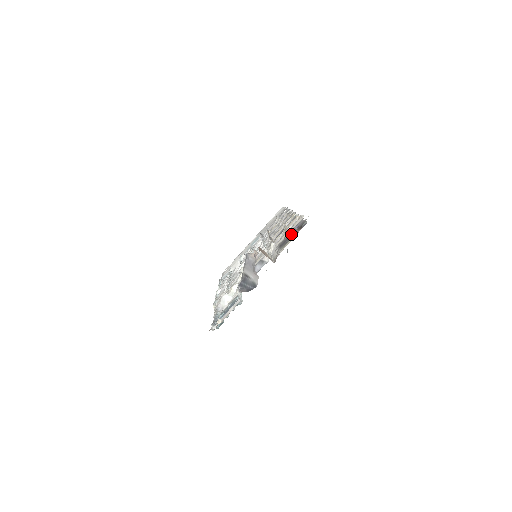
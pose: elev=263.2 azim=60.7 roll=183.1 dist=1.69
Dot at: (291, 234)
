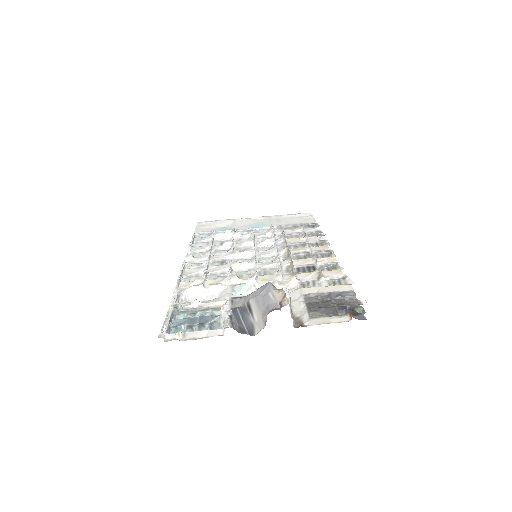
Dot at: (333, 303)
